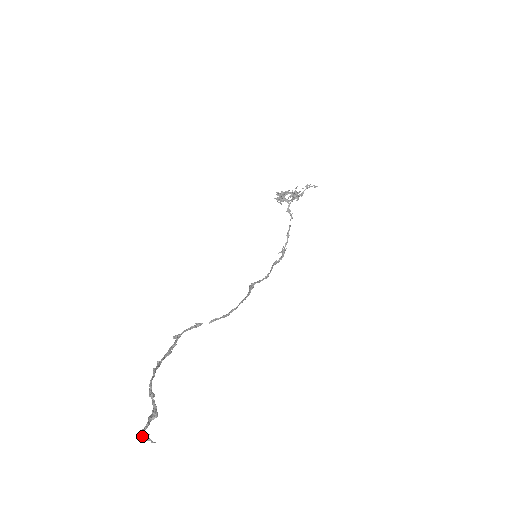
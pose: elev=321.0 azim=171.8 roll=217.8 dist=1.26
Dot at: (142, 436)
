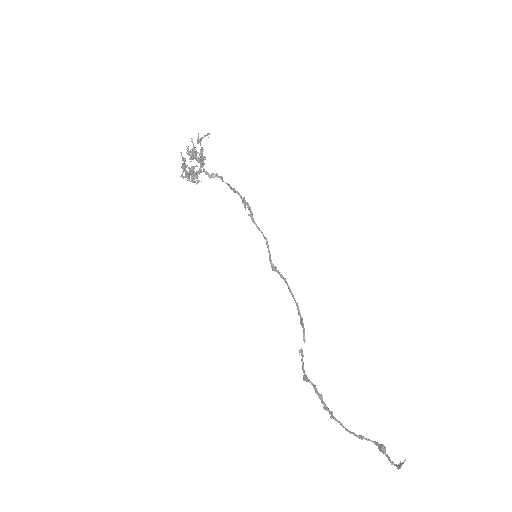
Dot at: occluded
